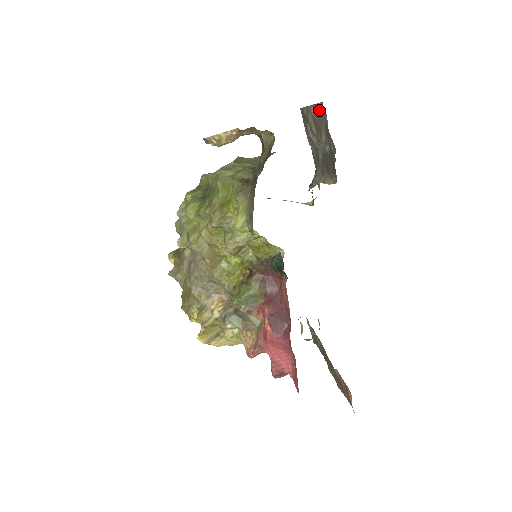
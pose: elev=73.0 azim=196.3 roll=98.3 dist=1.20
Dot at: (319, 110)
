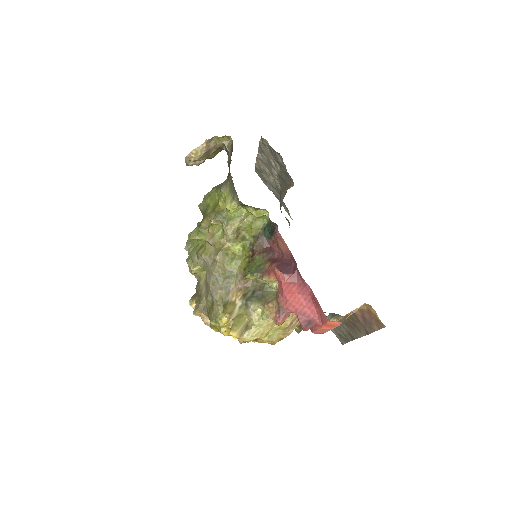
Dot at: (262, 145)
